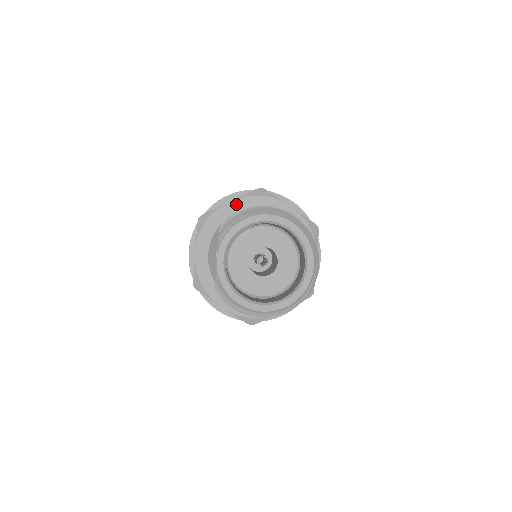
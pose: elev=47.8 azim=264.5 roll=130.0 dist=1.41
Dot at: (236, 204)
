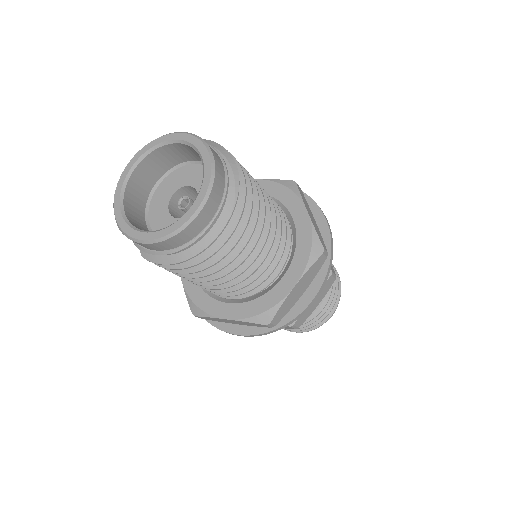
Dot at: occluded
